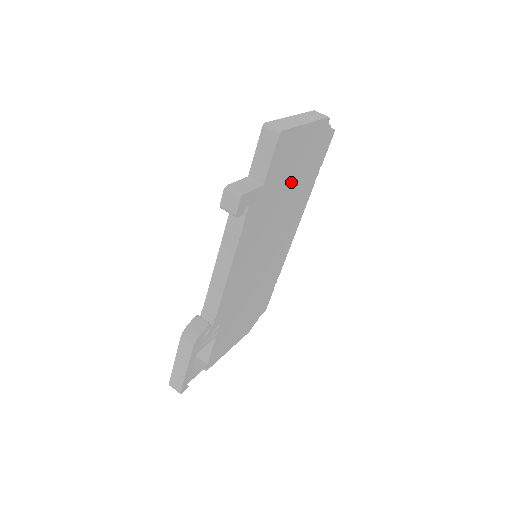
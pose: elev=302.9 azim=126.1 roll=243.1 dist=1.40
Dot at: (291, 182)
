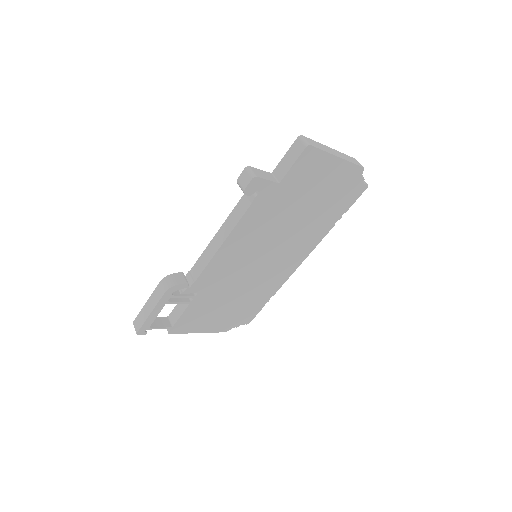
Dot at: (309, 203)
